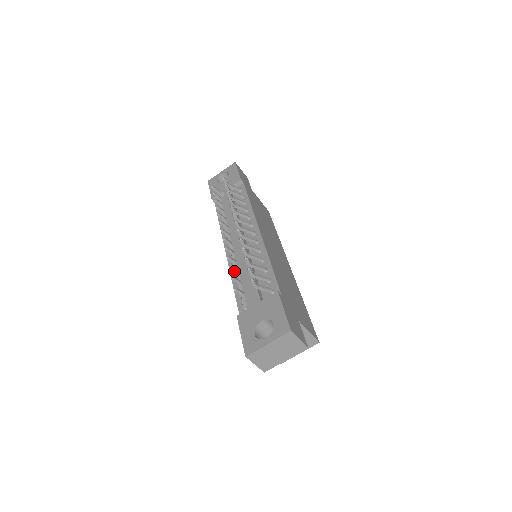
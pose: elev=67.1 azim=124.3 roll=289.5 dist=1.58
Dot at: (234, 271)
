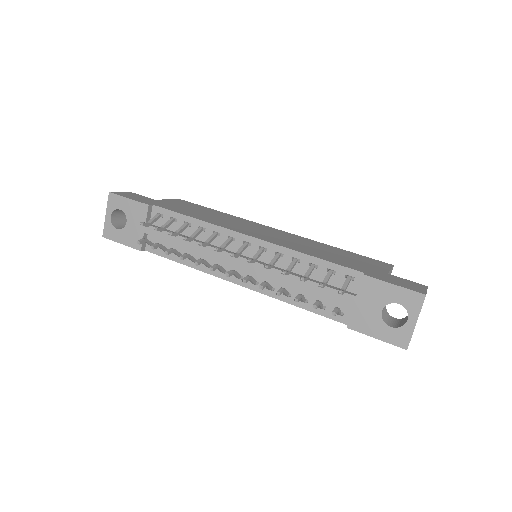
Dot at: occluded
